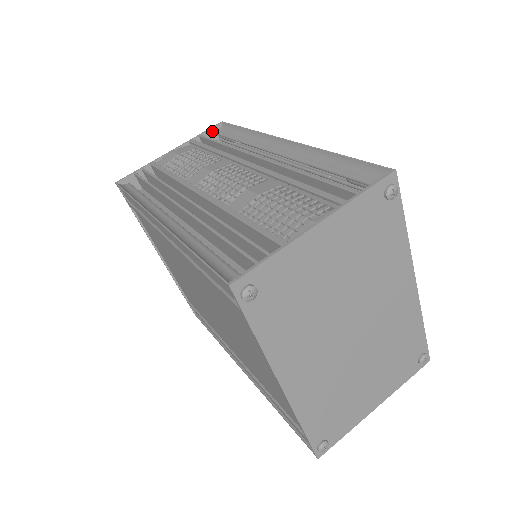
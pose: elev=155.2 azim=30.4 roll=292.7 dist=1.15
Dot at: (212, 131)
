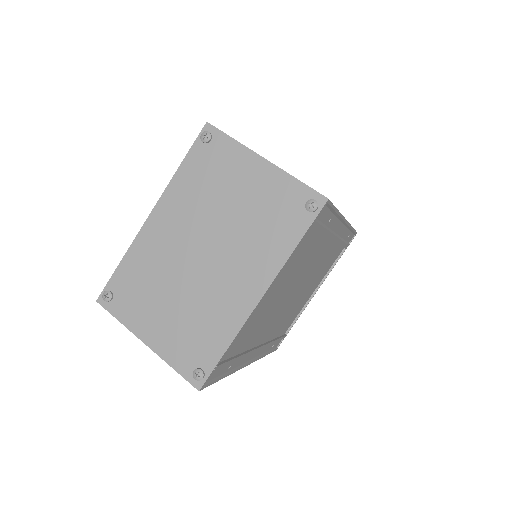
Dot at: occluded
